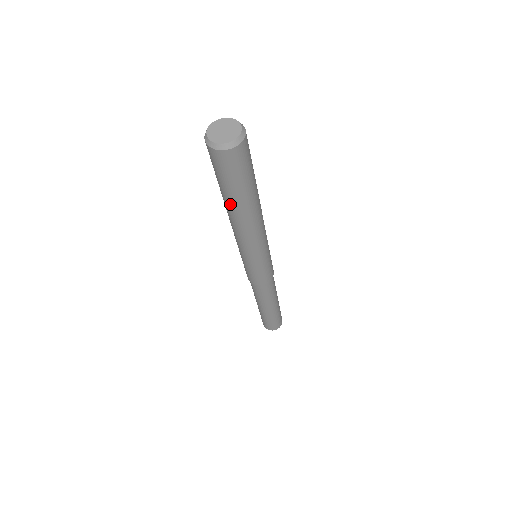
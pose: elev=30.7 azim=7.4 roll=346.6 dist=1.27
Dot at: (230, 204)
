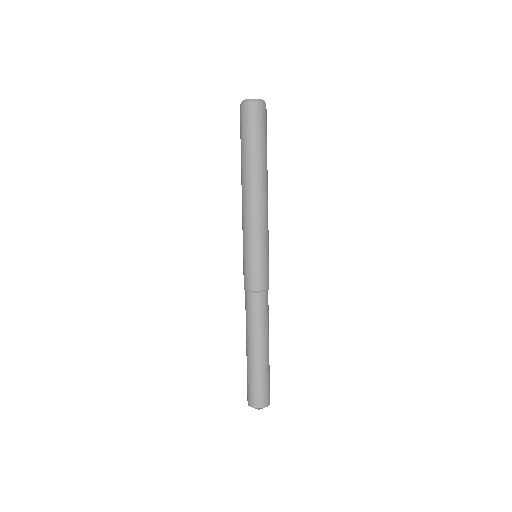
Dot at: (252, 161)
